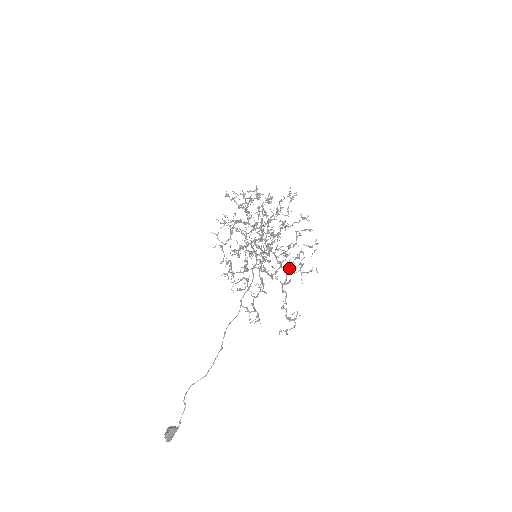
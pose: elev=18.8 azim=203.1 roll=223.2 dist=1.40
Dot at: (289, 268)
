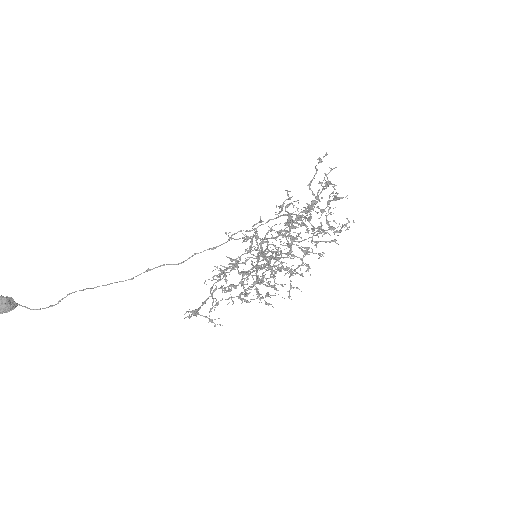
Dot at: (261, 302)
